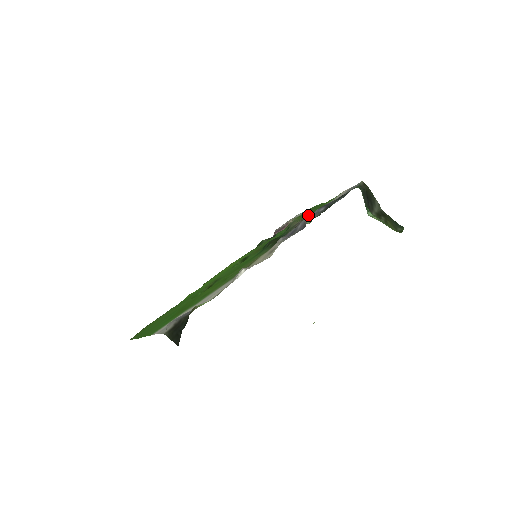
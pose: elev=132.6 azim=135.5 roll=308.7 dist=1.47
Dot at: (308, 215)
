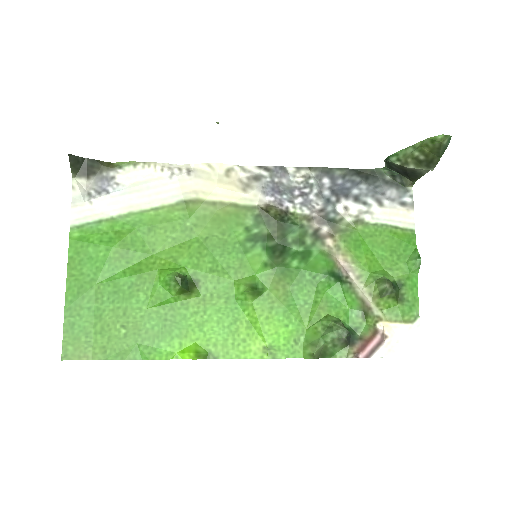
Dot at: (345, 233)
